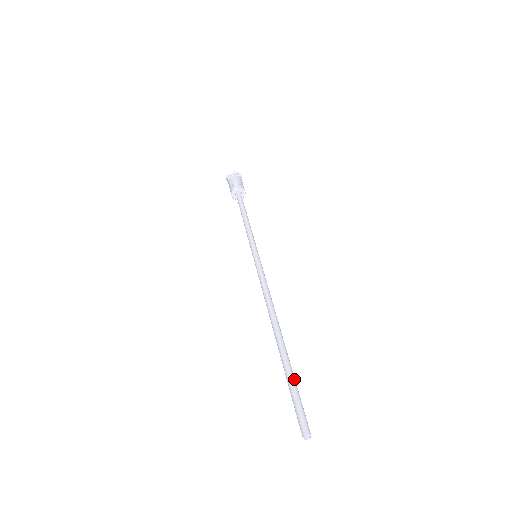
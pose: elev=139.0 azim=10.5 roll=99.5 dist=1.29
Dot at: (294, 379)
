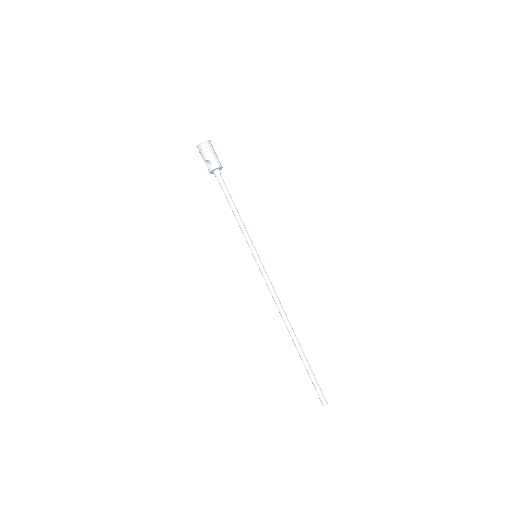
Dot at: (309, 370)
